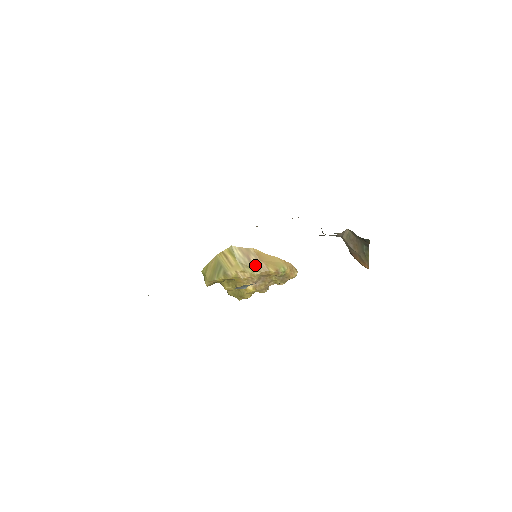
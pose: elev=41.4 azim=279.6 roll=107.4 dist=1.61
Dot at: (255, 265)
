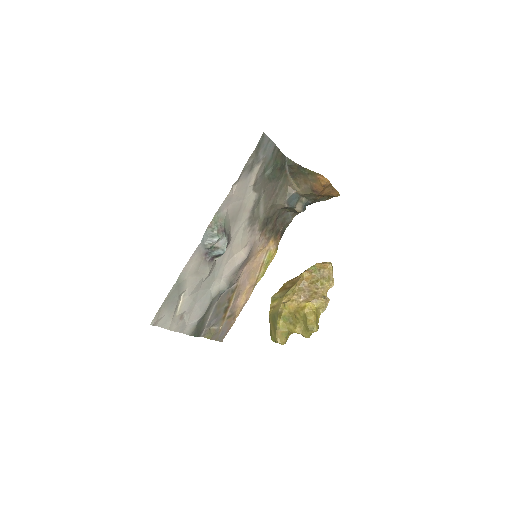
Dot at: (291, 286)
